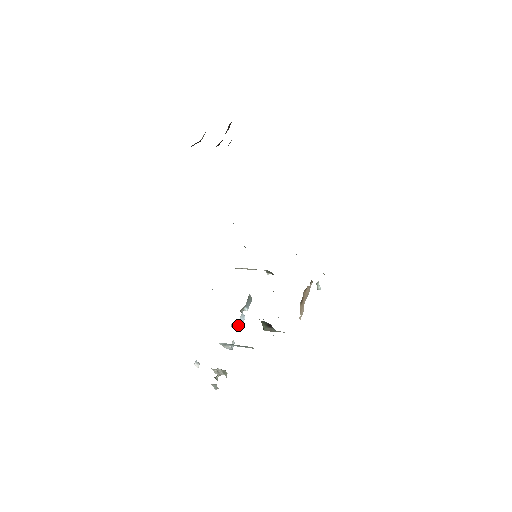
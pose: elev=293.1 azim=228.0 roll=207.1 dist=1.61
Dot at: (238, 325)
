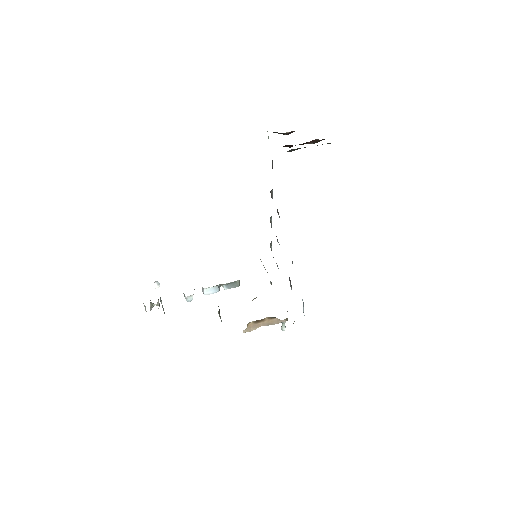
Dot at: (205, 290)
